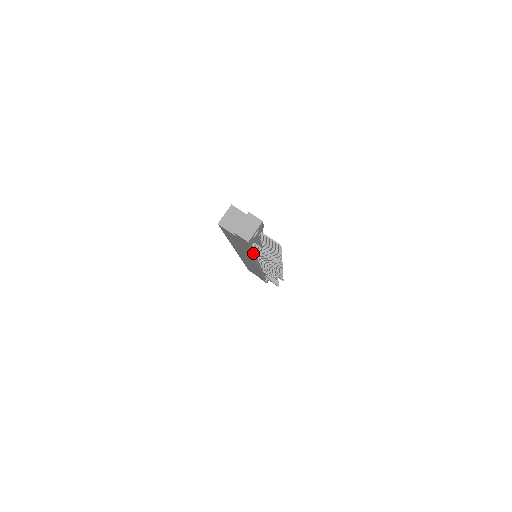
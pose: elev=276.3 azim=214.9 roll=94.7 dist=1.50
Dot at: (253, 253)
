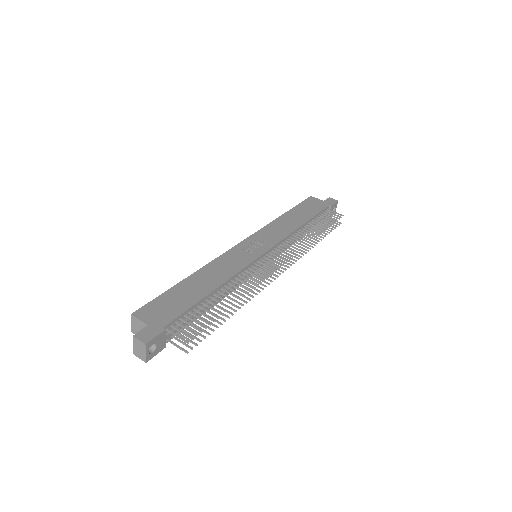
Dot at: (204, 312)
